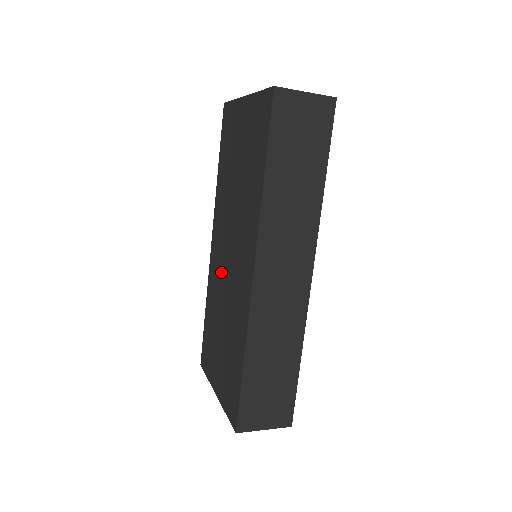
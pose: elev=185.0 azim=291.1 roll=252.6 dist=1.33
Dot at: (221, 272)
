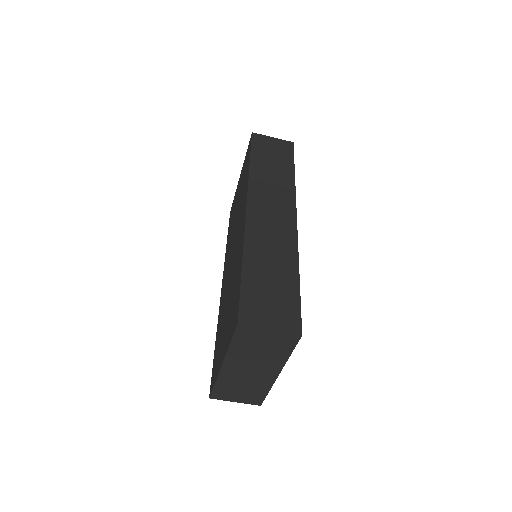
Dot at: (227, 277)
